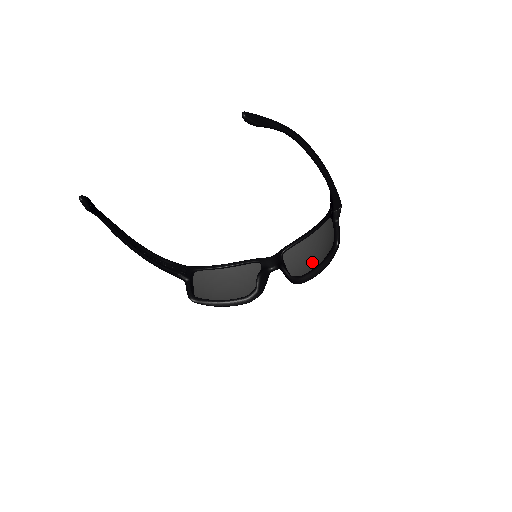
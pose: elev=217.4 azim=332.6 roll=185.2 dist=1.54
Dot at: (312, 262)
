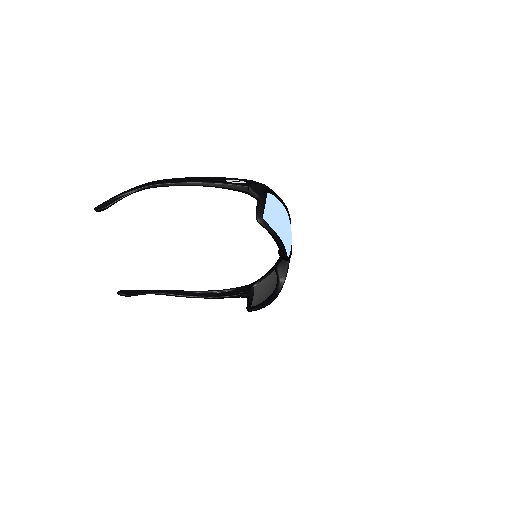
Dot at: occluded
